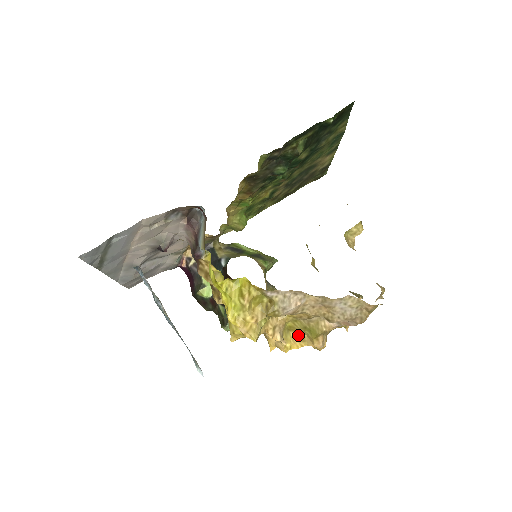
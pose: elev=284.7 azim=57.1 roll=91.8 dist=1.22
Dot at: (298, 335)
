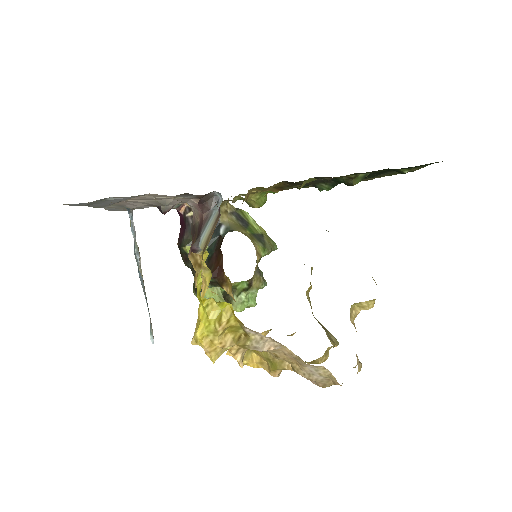
Dot at: (259, 358)
